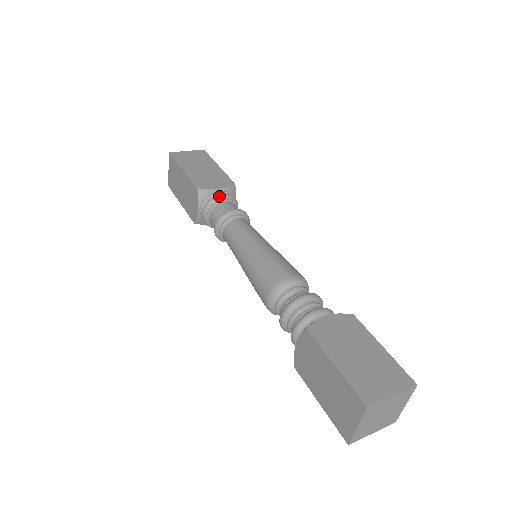
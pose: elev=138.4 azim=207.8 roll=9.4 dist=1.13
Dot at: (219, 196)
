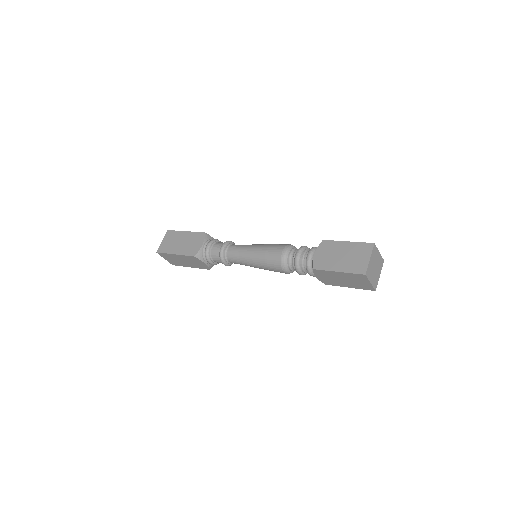
Dot at: occluded
